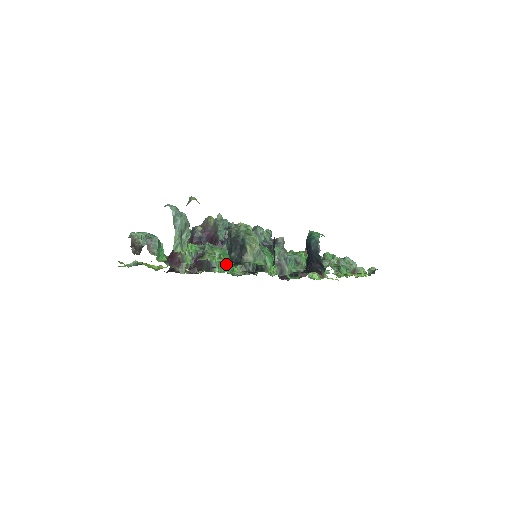
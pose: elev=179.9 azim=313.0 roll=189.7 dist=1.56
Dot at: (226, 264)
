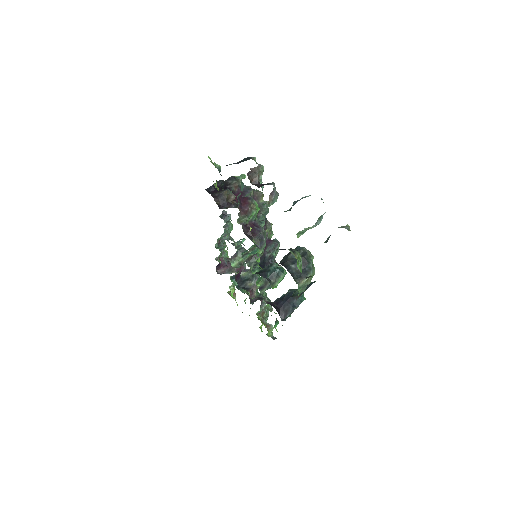
Dot at: occluded
